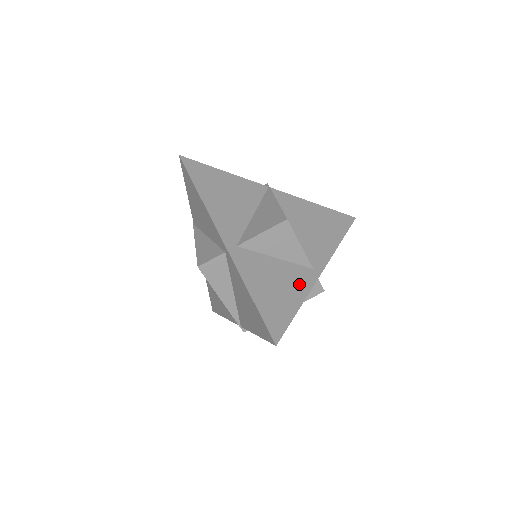
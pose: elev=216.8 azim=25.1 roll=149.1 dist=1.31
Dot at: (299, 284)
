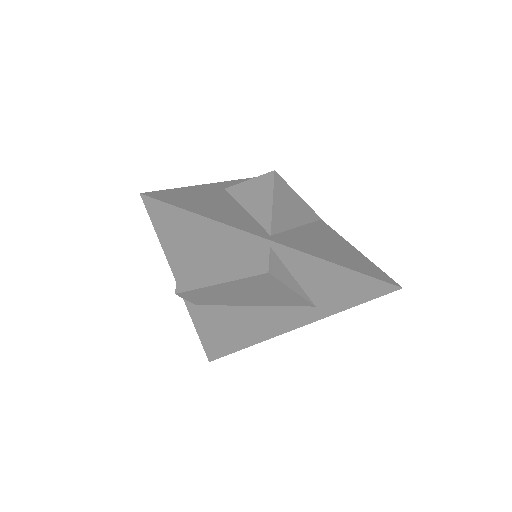
Dot at: (236, 221)
